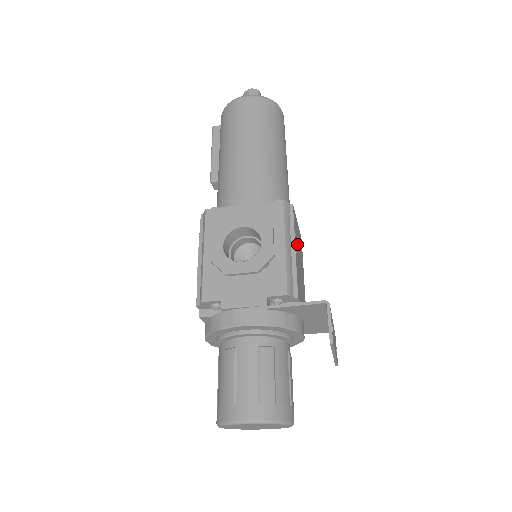
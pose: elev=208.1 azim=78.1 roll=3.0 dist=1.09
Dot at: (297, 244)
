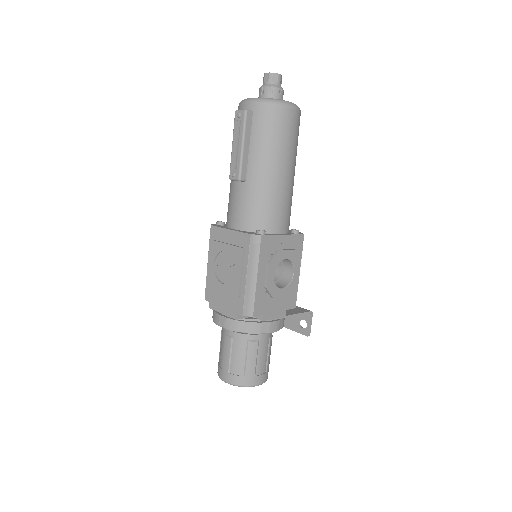
Dot at: occluded
